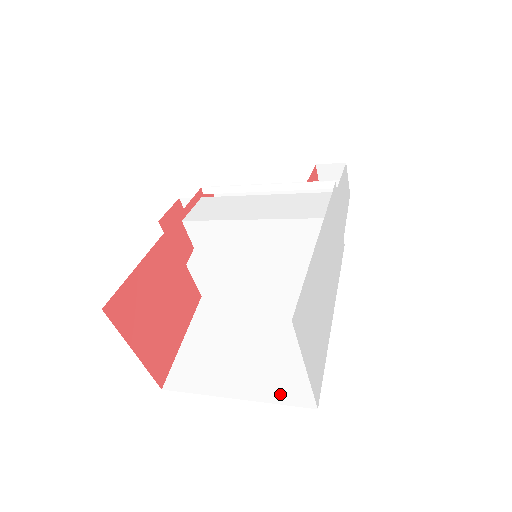
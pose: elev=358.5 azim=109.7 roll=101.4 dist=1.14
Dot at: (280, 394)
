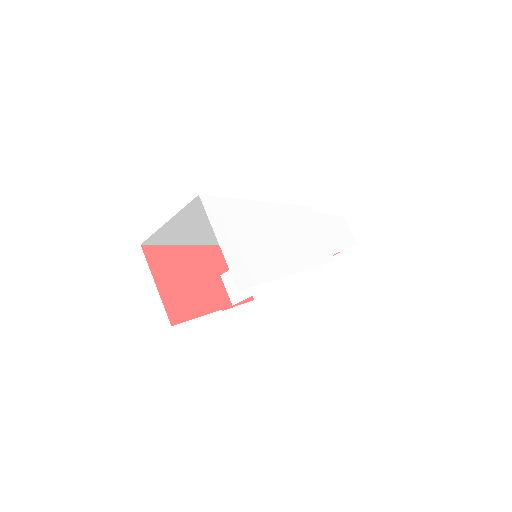
Dot at: occluded
